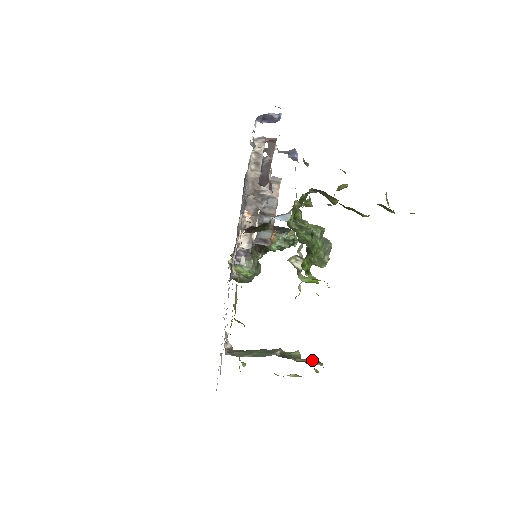
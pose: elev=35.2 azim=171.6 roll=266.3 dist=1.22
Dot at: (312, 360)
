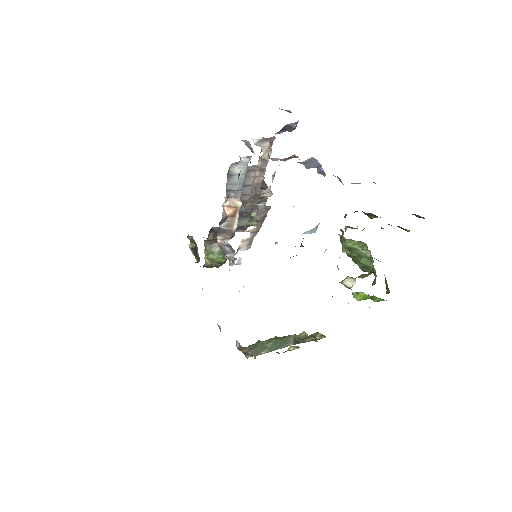
Dot at: (316, 335)
